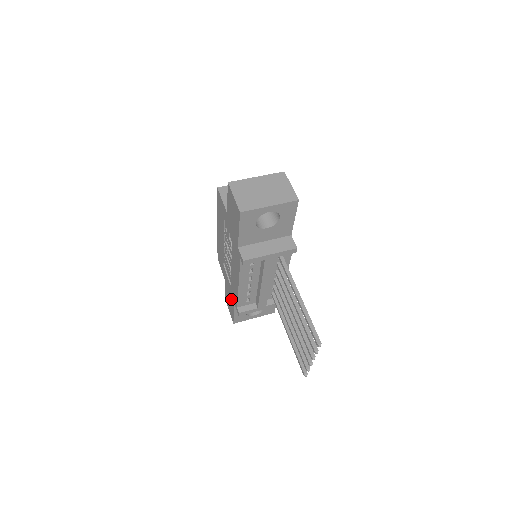
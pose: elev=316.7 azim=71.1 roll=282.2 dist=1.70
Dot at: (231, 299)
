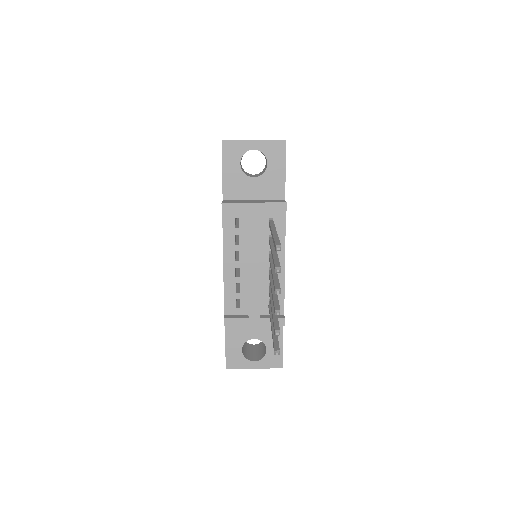
Dot at: occluded
